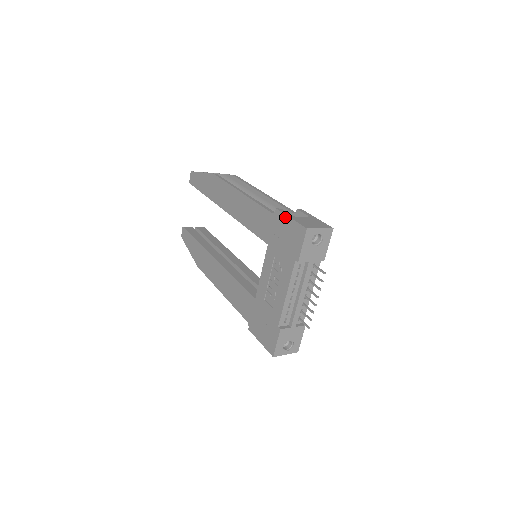
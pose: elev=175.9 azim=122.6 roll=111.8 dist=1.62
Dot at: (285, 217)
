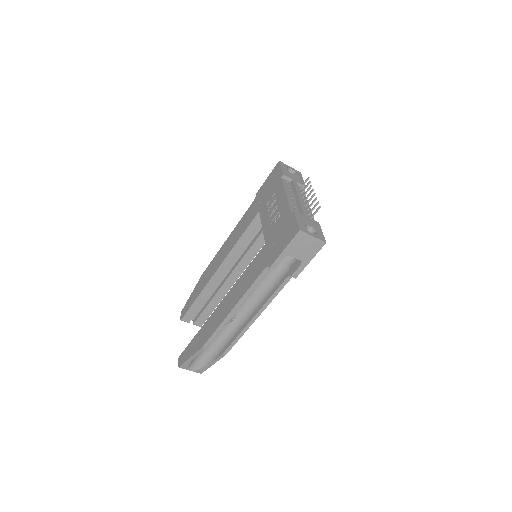
Dot at: (263, 184)
